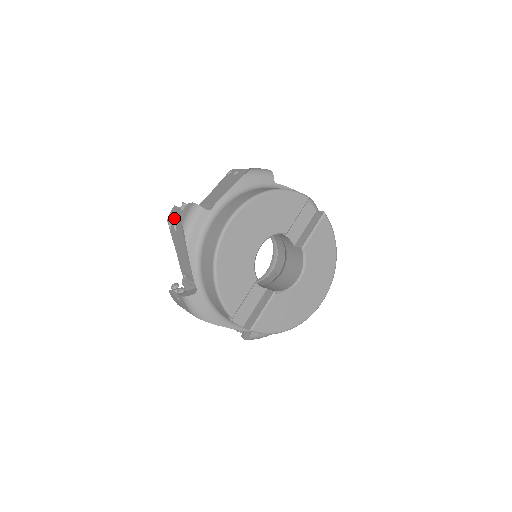
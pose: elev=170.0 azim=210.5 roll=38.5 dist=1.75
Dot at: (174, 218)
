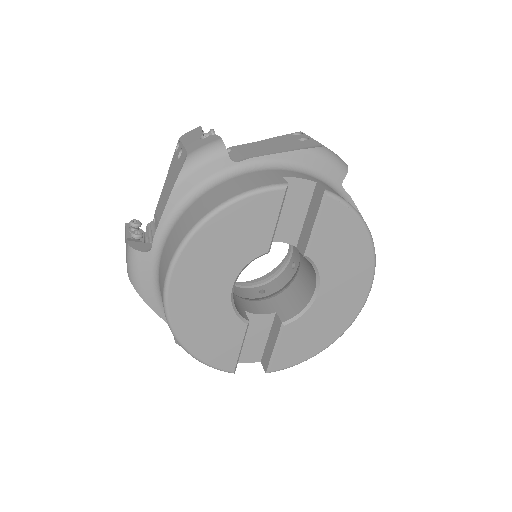
Dot at: occluded
